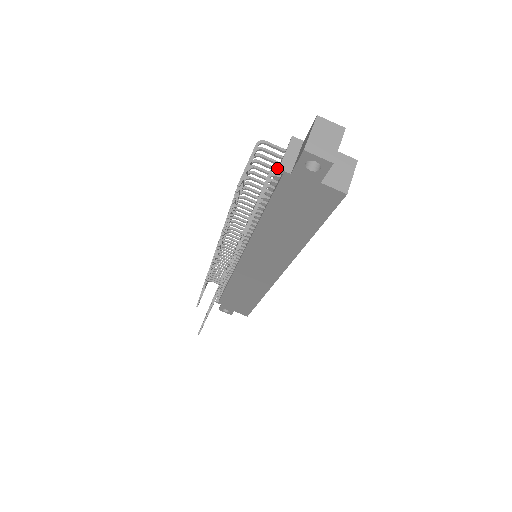
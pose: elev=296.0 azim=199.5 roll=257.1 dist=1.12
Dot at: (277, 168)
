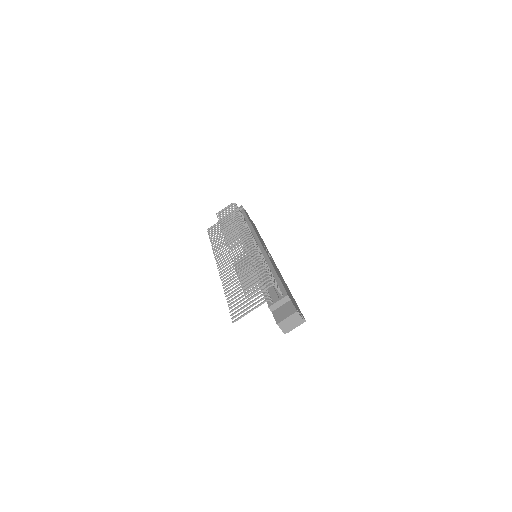
Dot at: (270, 301)
